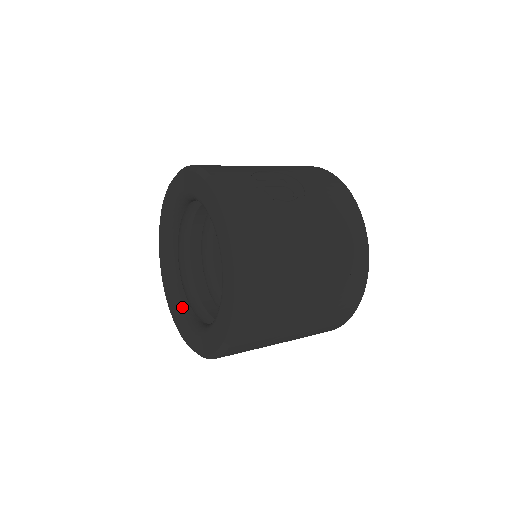
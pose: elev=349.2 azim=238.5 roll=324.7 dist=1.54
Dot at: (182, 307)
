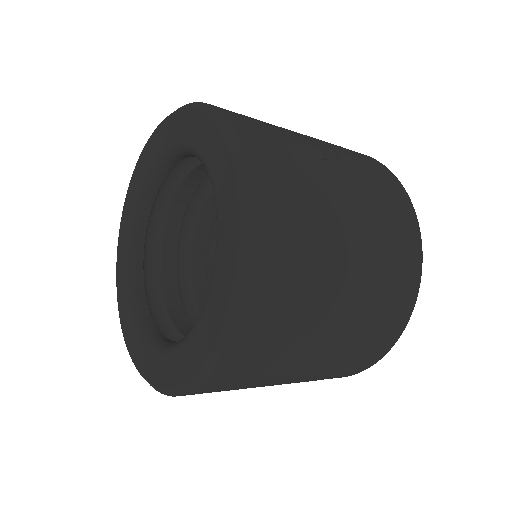
Dot at: (141, 321)
